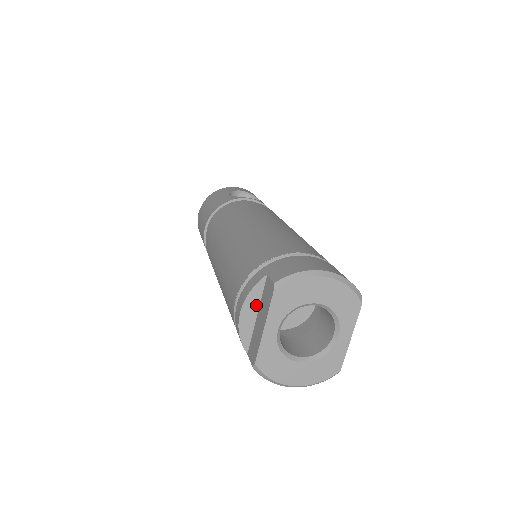
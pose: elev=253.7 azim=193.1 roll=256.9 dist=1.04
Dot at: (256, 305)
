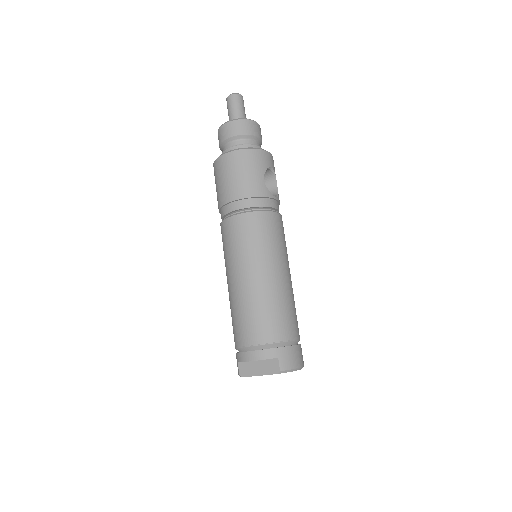
Dot at: (261, 360)
